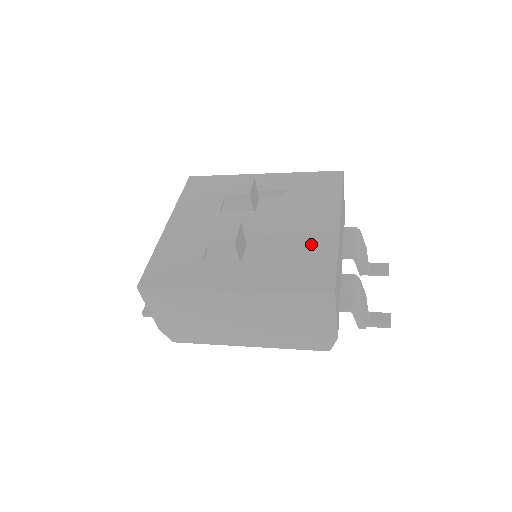
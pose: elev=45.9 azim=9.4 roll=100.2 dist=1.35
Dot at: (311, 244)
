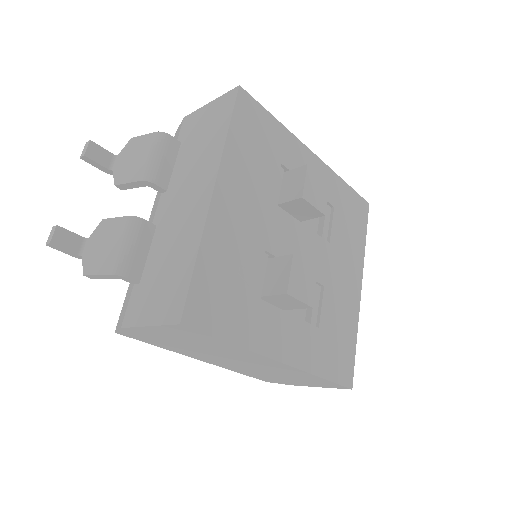
Dot at: (343, 312)
